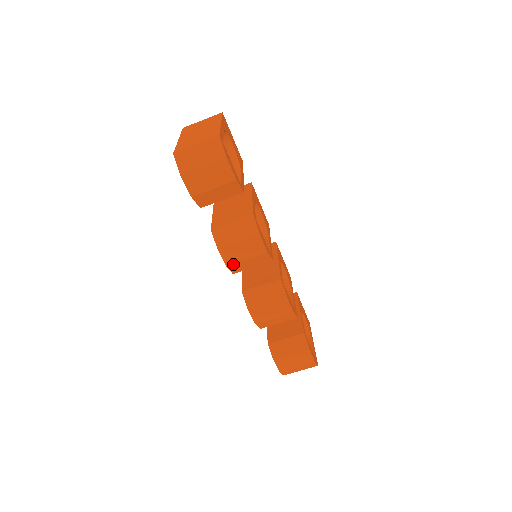
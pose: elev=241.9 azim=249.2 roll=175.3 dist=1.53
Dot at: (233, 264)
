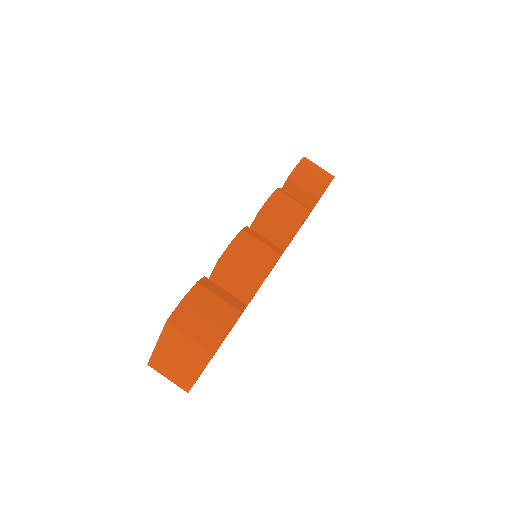
Dot at: (274, 203)
